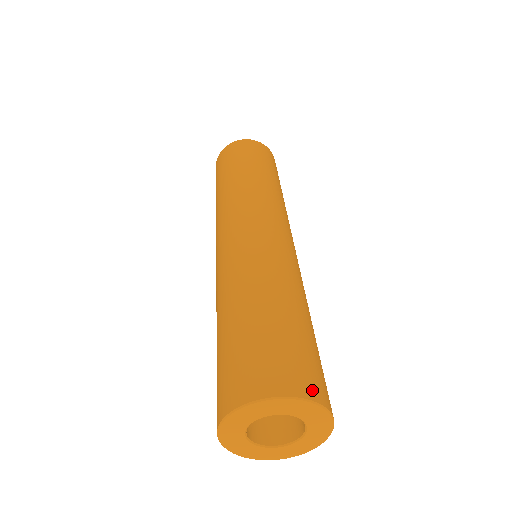
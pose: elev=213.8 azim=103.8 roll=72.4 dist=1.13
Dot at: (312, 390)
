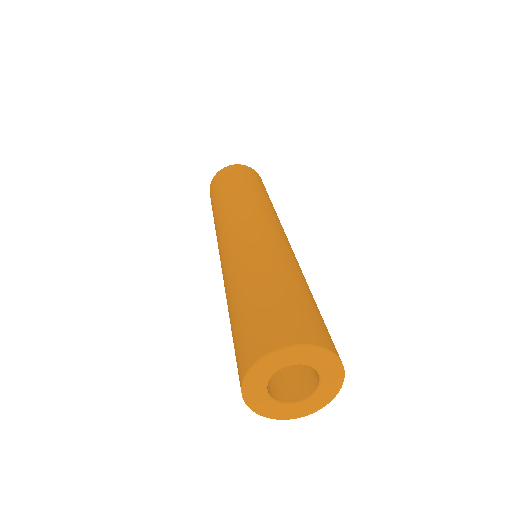
Dot at: (299, 336)
